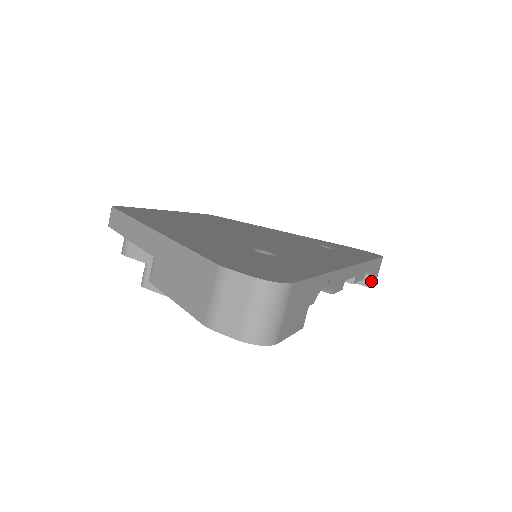
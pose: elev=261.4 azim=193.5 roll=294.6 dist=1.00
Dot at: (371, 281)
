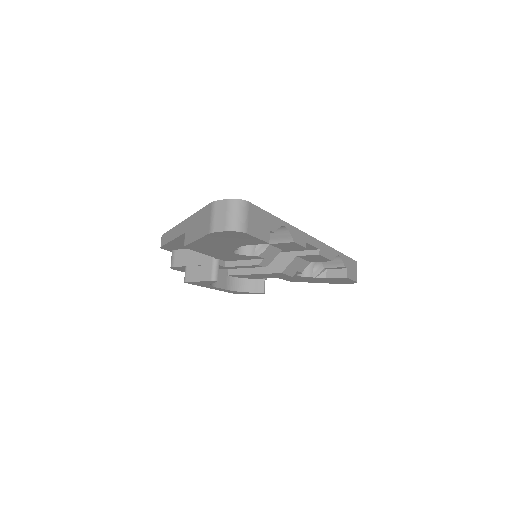
Dot at: (348, 274)
